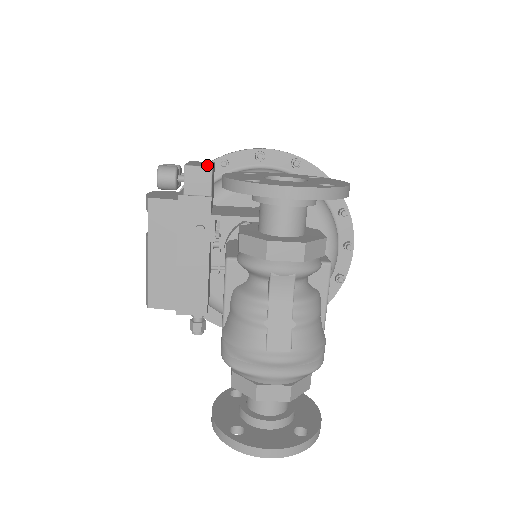
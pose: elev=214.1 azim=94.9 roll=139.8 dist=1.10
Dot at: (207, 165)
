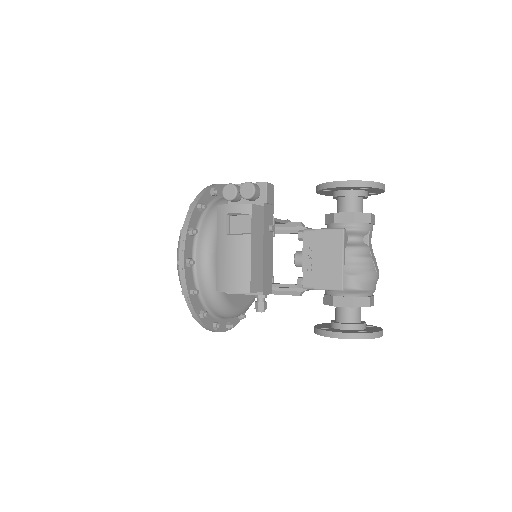
Dot at: occluded
